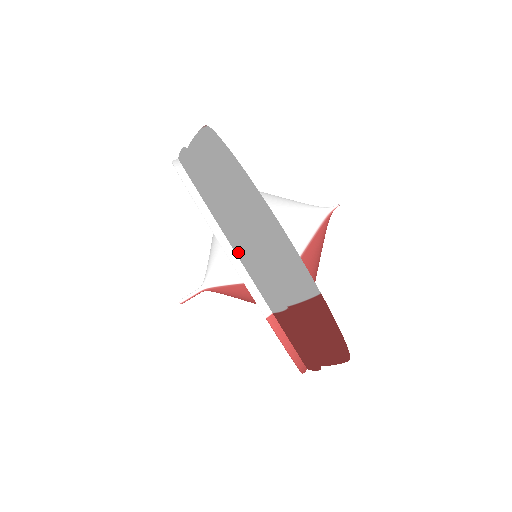
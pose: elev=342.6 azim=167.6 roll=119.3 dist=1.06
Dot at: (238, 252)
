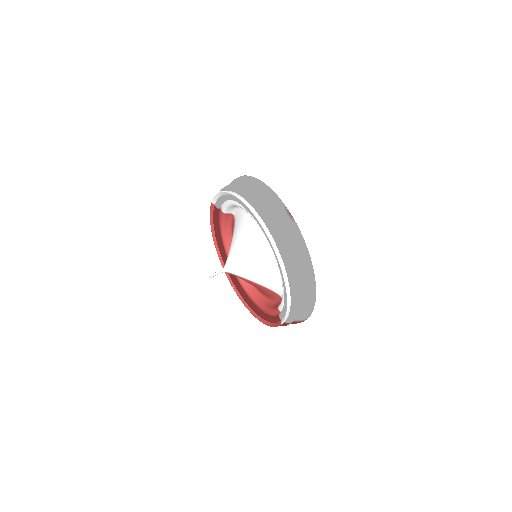
Dot at: (292, 307)
